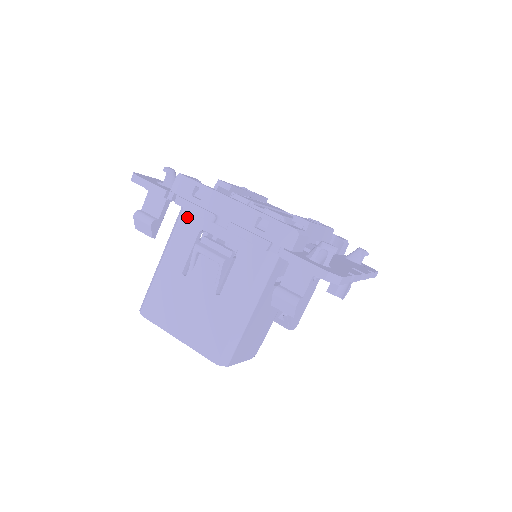
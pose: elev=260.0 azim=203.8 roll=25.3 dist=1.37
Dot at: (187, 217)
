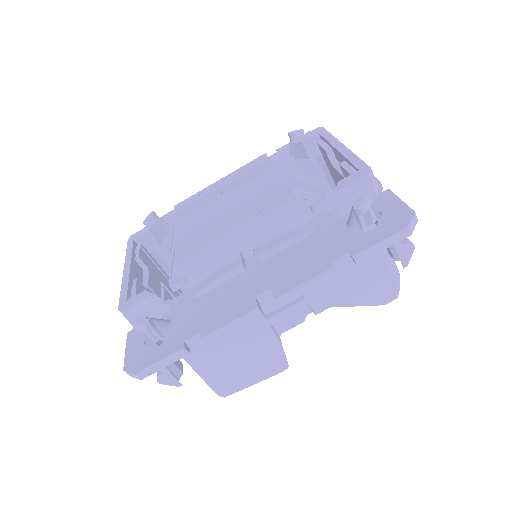
Dot at: occluded
